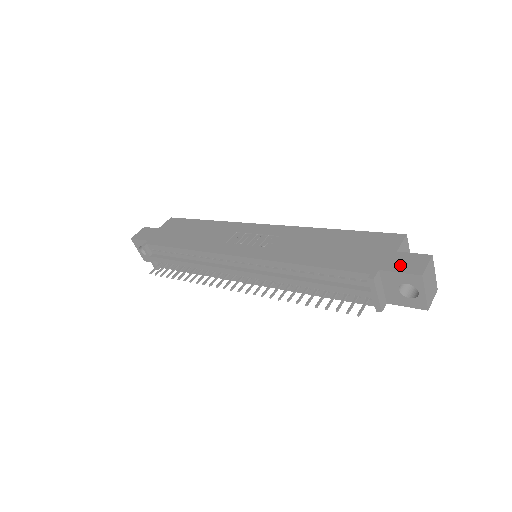
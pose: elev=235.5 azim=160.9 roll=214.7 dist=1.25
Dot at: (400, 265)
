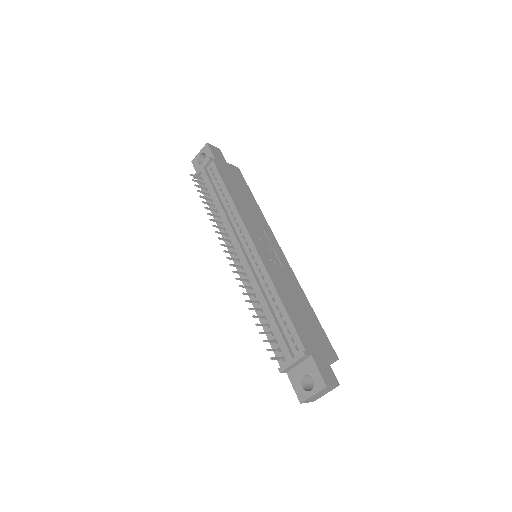
Dot at: (323, 367)
